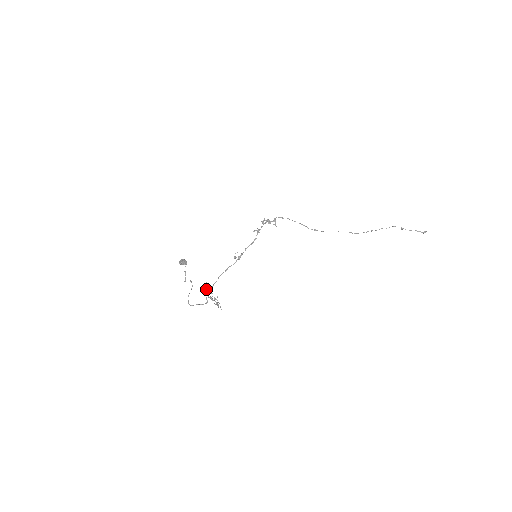
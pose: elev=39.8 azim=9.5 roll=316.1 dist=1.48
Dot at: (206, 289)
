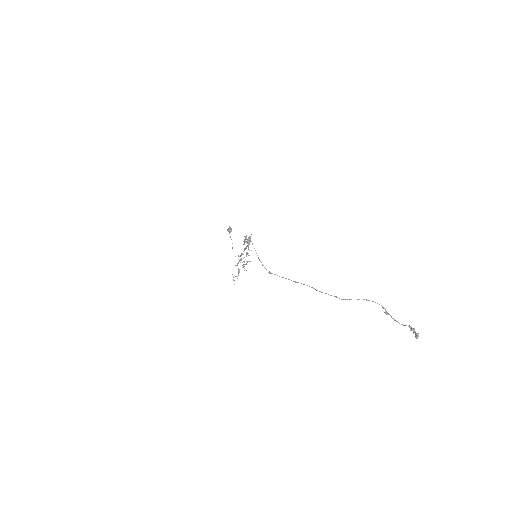
Dot at: (246, 254)
